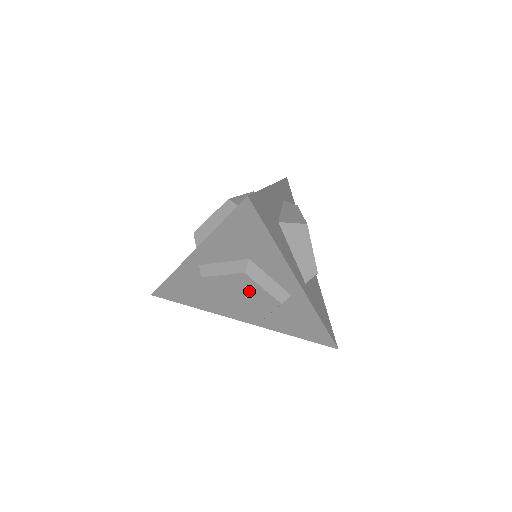
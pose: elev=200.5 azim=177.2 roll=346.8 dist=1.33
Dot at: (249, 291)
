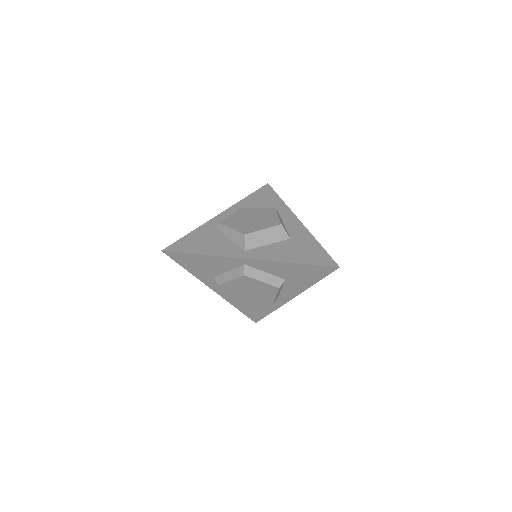
Dot at: (264, 293)
